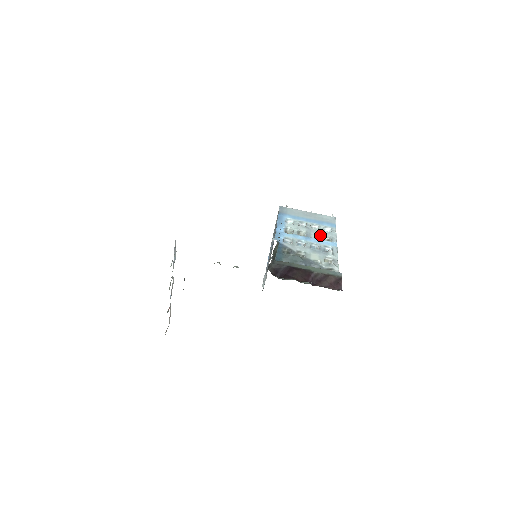
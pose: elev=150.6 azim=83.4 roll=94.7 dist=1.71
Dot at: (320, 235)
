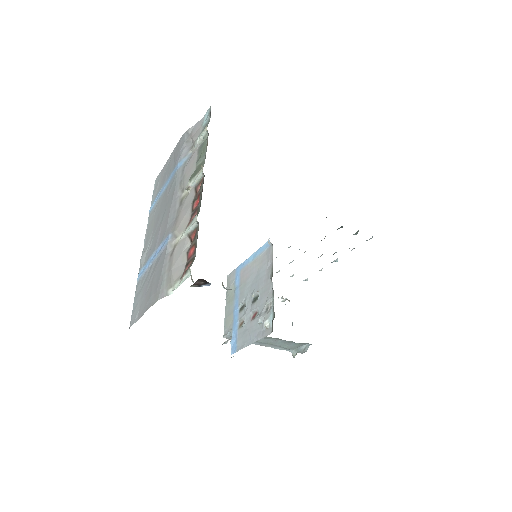
Dot at: occluded
